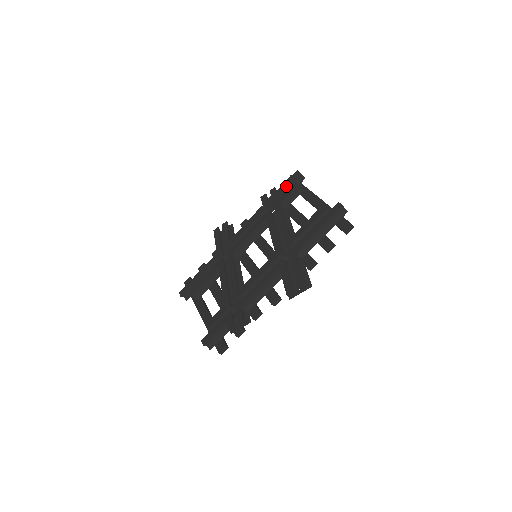
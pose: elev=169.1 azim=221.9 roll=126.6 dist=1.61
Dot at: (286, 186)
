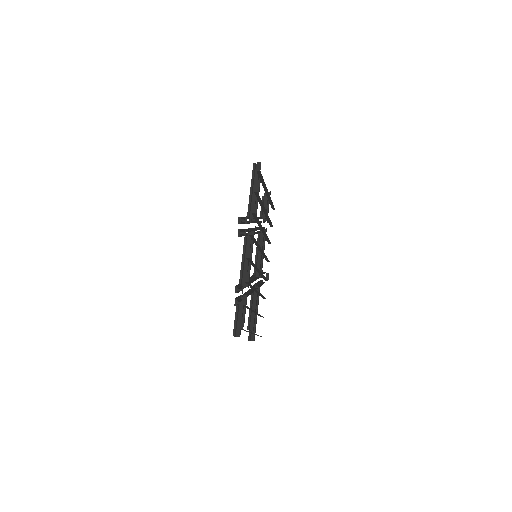
Dot at: occluded
